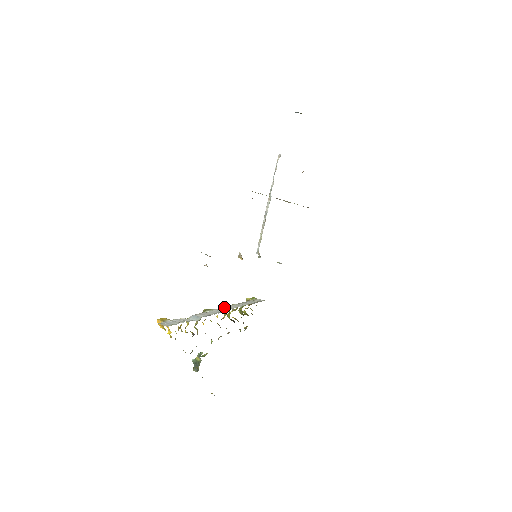
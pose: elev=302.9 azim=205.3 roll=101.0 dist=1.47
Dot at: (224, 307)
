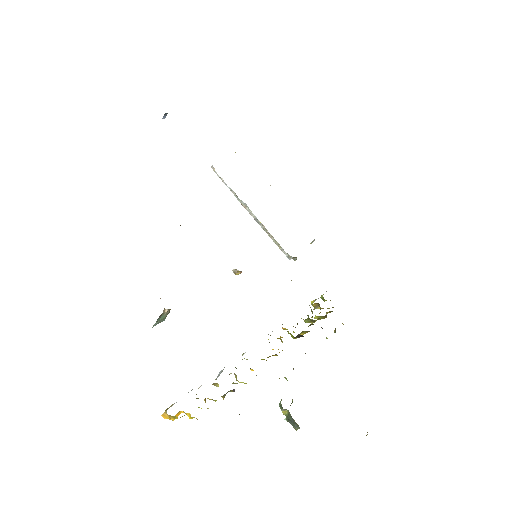
Dot at: occluded
